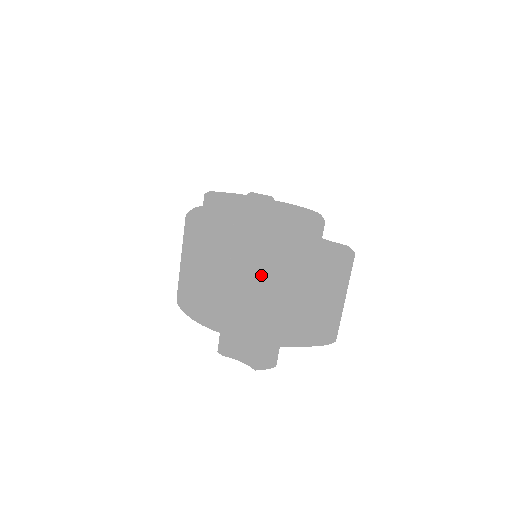
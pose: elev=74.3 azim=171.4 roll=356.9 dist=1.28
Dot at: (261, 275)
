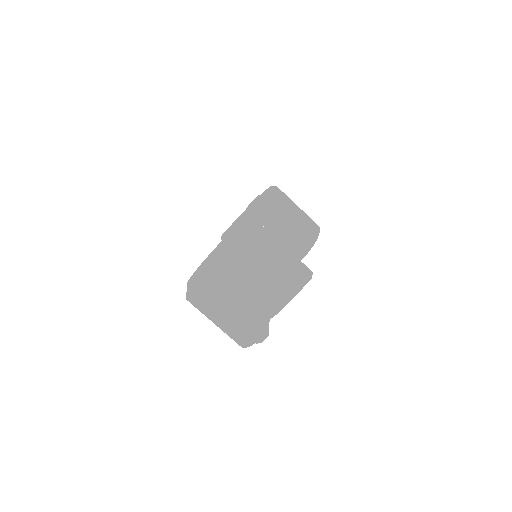
Dot at: (204, 299)
